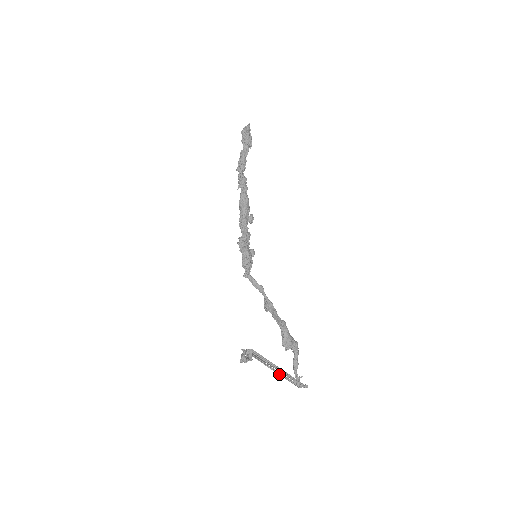
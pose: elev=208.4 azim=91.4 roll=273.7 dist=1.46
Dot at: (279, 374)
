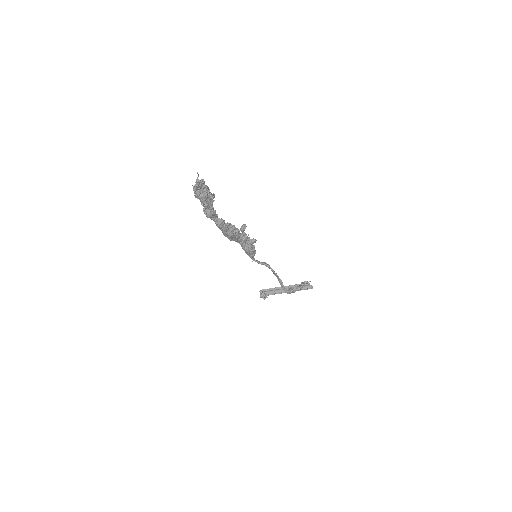
Dot at: occluded
